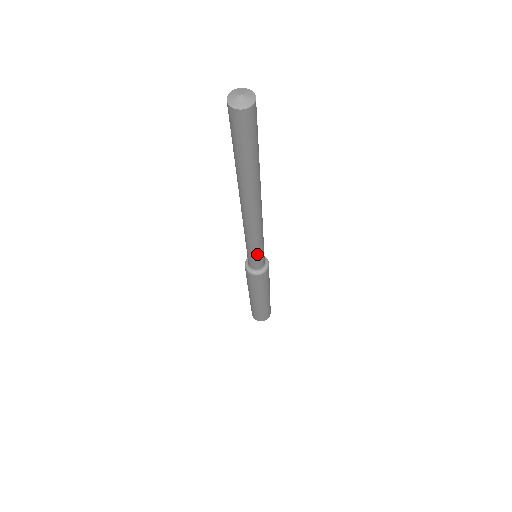
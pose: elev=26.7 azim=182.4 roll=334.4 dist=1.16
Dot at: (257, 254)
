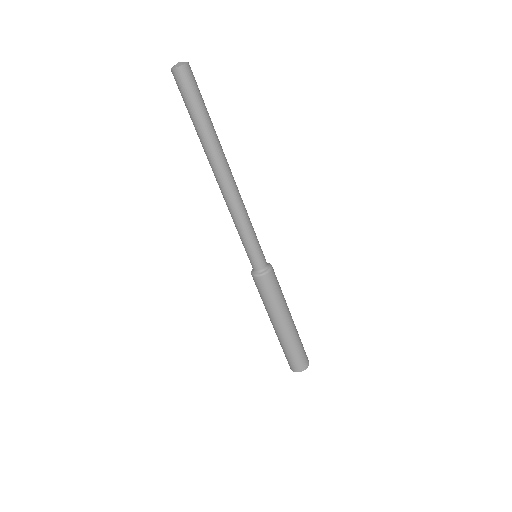
Dot at: (249, 245)
